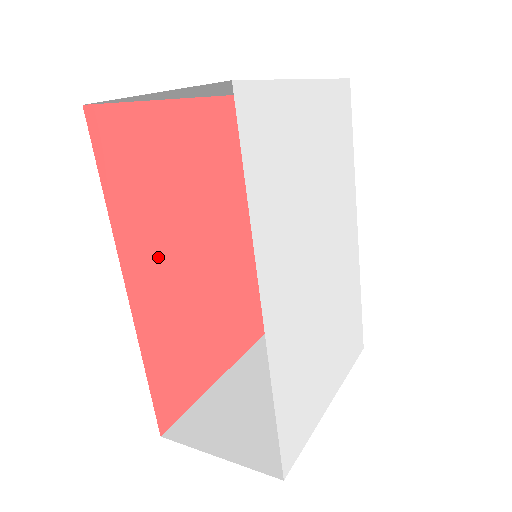
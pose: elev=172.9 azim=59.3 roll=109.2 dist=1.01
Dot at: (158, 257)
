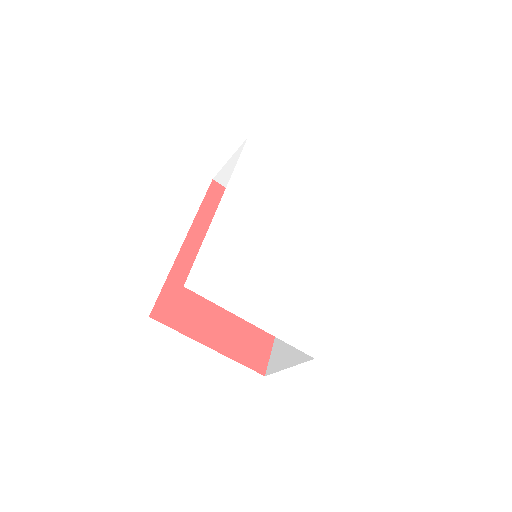
Dot at: occluded
